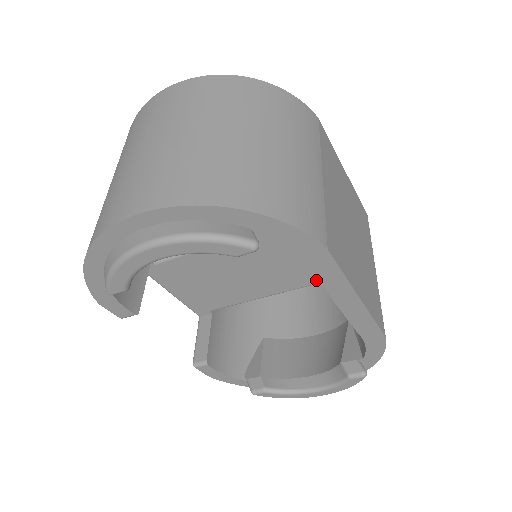
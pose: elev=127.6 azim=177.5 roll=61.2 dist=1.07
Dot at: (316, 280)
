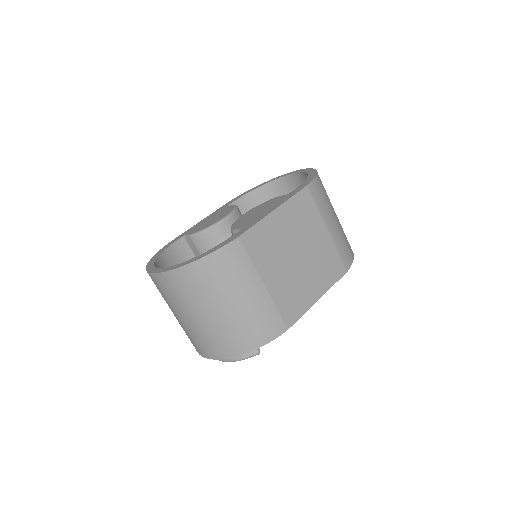
Dot at: occluded
